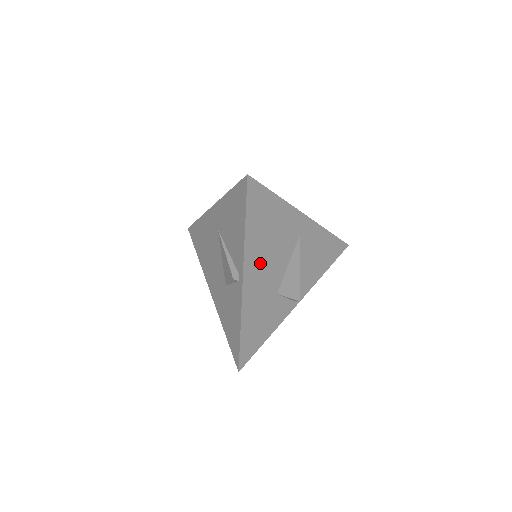
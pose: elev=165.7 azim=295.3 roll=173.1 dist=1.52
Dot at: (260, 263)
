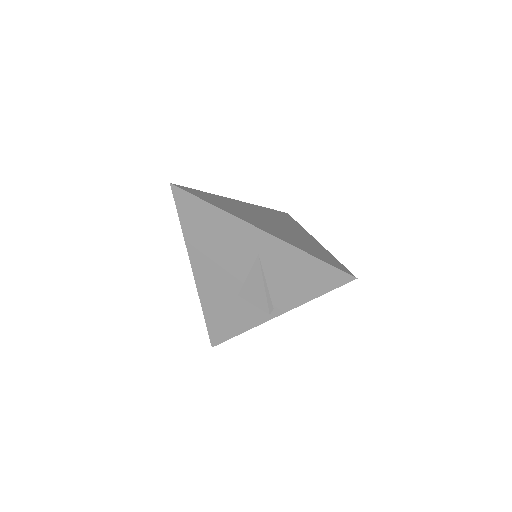
Dot at: occluded
